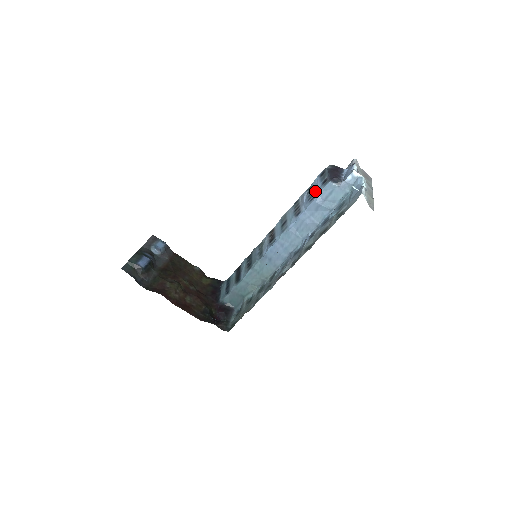
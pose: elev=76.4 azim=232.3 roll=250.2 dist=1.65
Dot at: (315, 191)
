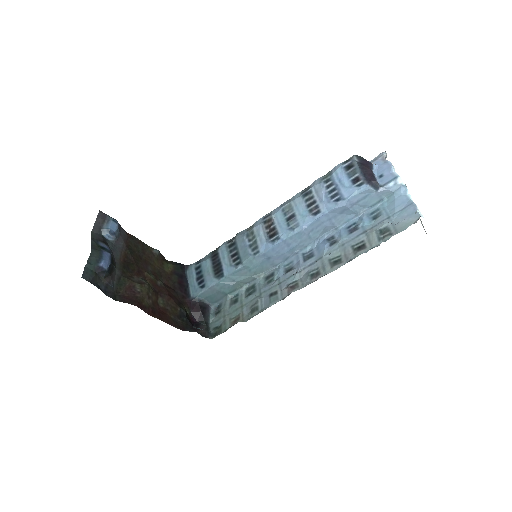
Dot at: (342, 189)
